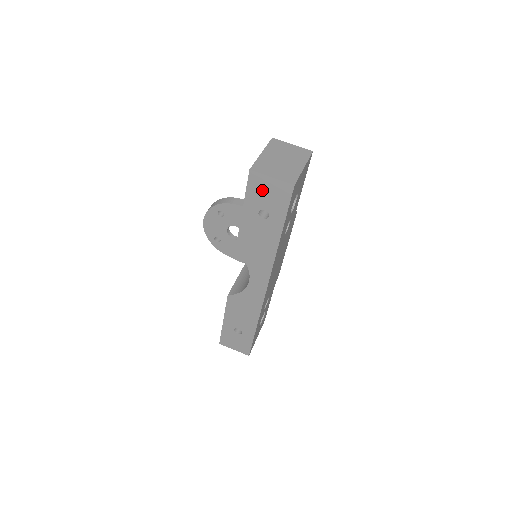
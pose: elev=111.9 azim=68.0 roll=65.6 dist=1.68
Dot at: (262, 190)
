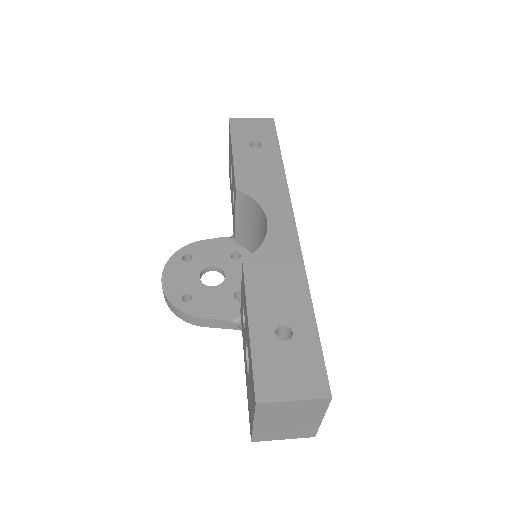
Dot at: (246, 128)
